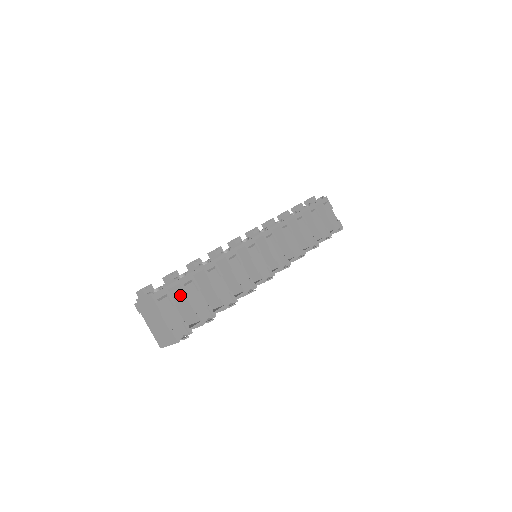
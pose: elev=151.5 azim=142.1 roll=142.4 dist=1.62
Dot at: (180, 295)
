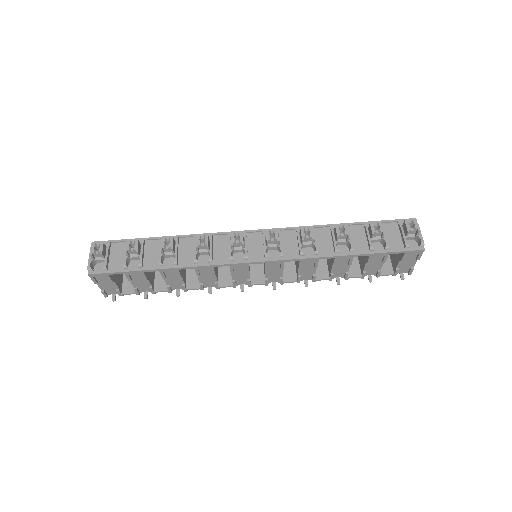
Dot at: occluded
